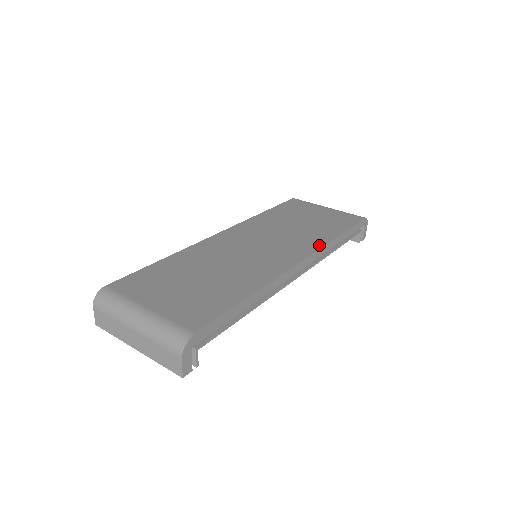
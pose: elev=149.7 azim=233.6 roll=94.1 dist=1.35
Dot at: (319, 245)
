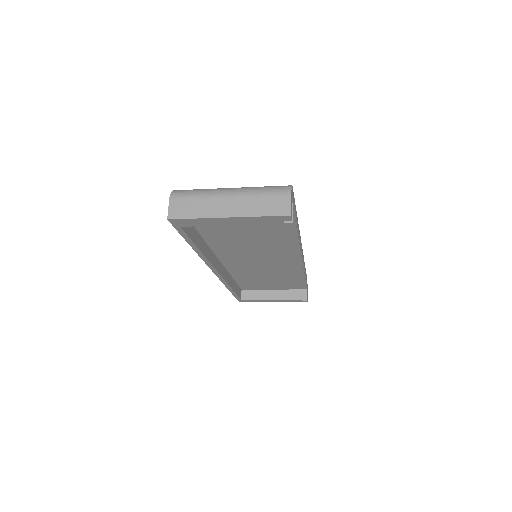
Dot at: occluded
